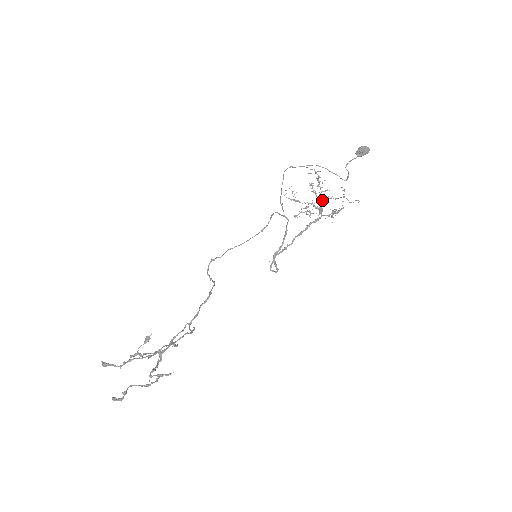
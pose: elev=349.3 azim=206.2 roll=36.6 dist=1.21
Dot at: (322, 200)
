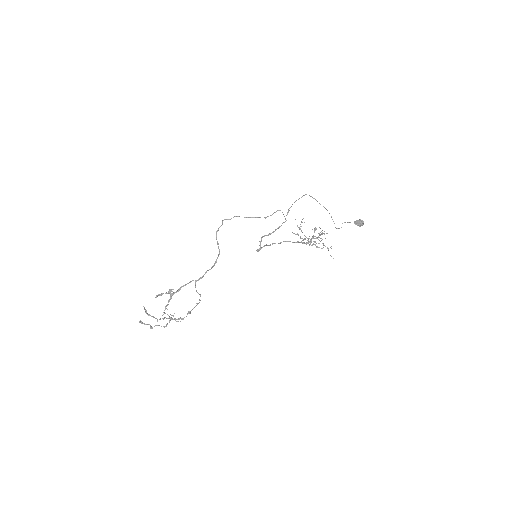
Dot at: occluded
